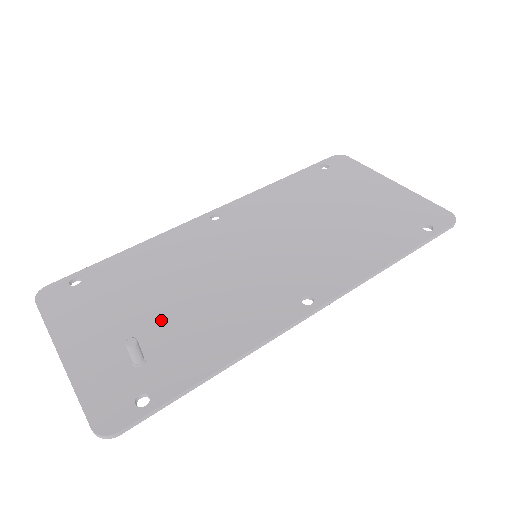
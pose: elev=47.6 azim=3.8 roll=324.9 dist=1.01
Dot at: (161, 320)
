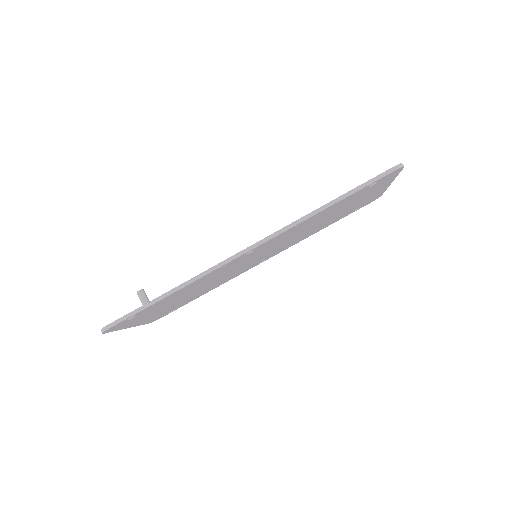
Dot at: occluded
